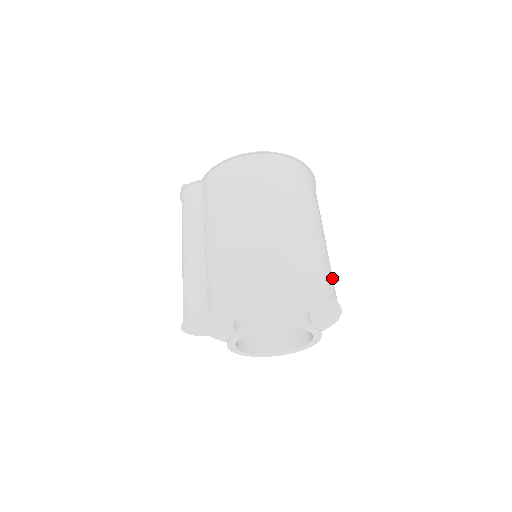
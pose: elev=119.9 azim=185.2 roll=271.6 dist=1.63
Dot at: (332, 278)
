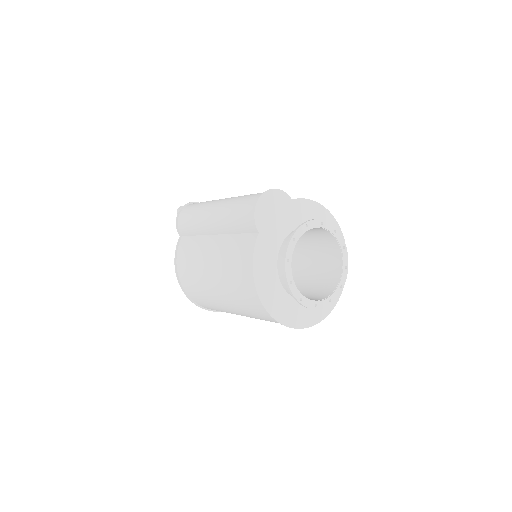
Dot at: occluded
